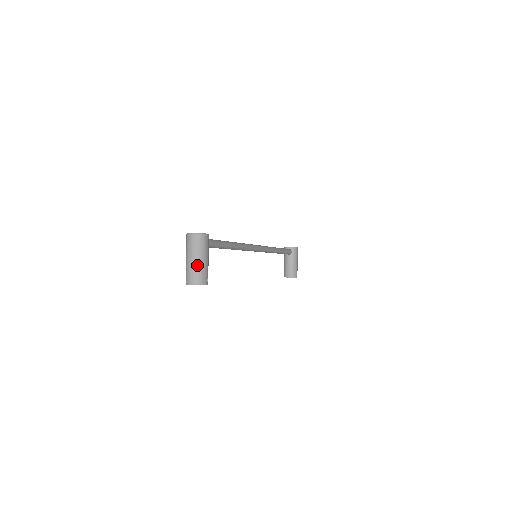
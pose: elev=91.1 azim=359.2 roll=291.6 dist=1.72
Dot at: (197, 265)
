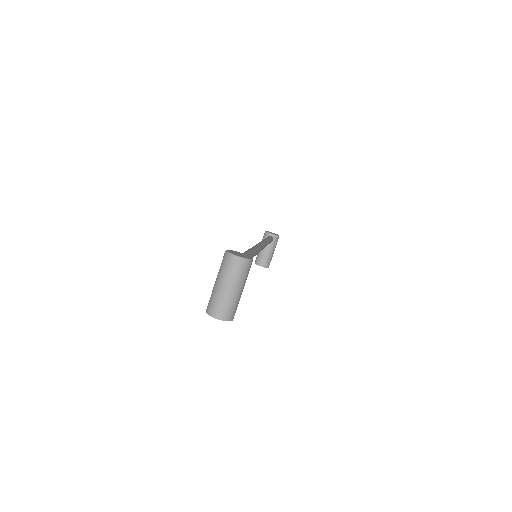
Dot at: (231, 297)
